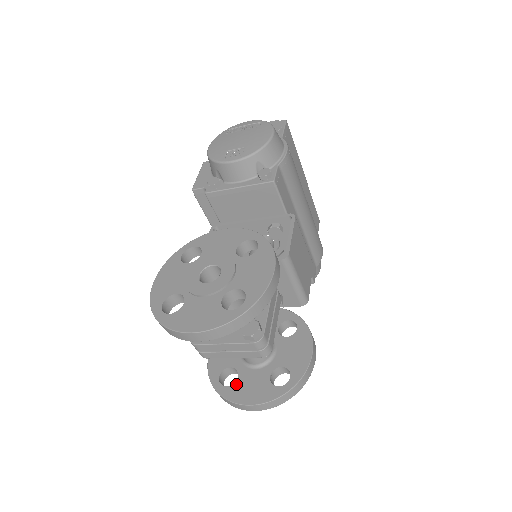
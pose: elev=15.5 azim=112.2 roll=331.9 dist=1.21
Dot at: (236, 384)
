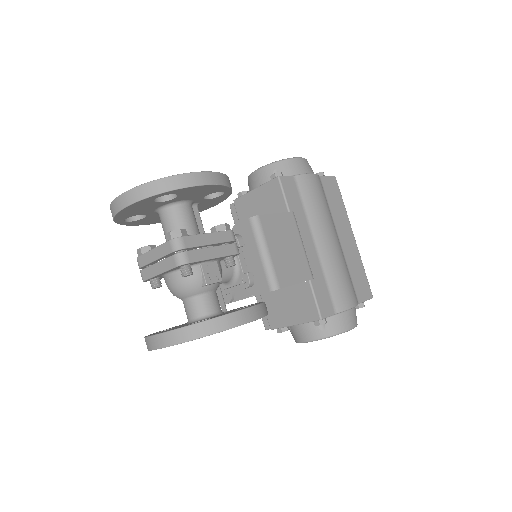
Dot at: occluded
